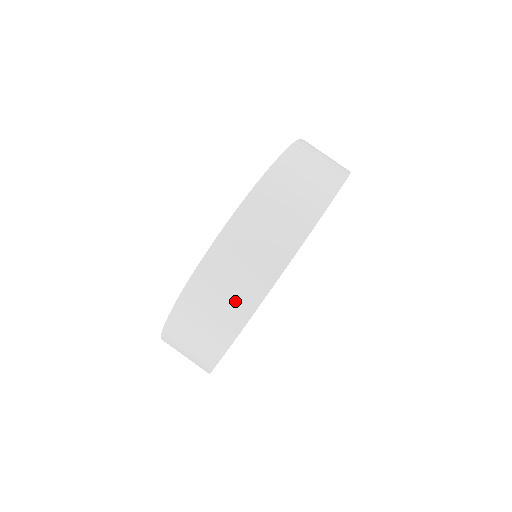
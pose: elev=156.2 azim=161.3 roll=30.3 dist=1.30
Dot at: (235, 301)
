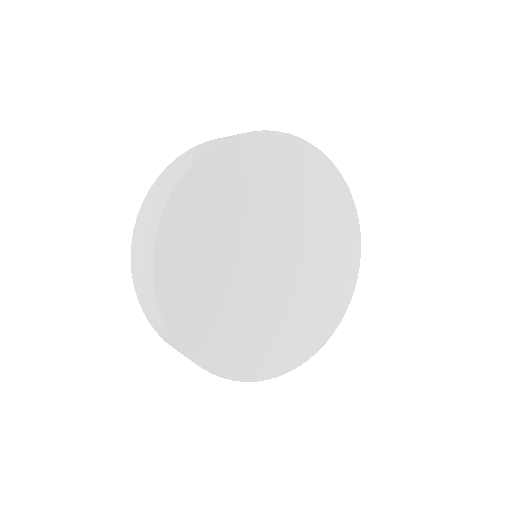
Dot at: (146, 250)
